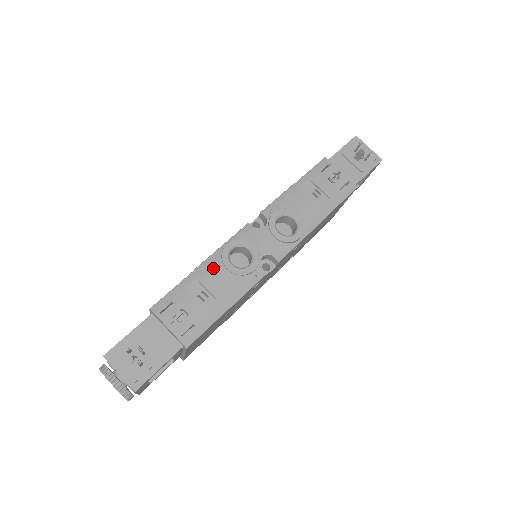
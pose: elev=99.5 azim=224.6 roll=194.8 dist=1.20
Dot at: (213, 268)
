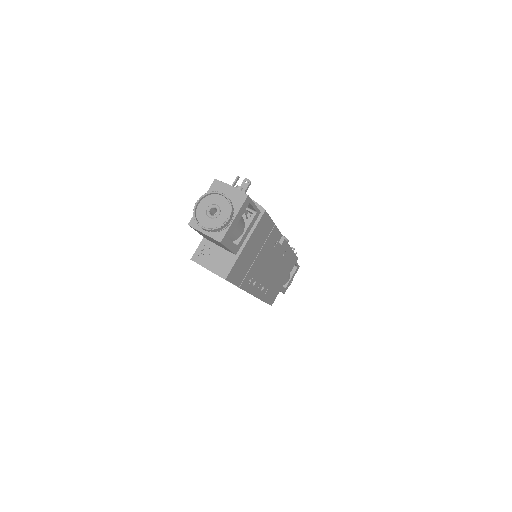
Dot at: occluded
